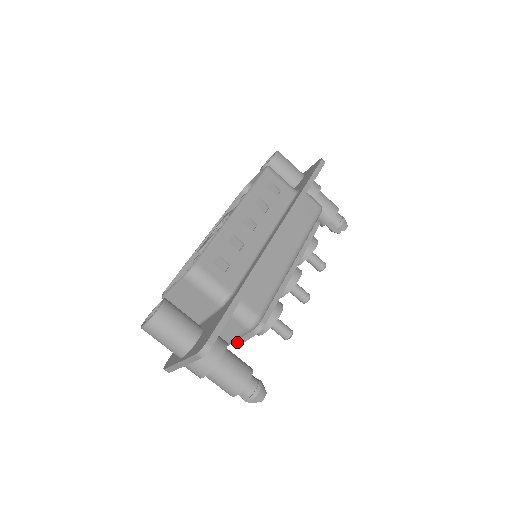
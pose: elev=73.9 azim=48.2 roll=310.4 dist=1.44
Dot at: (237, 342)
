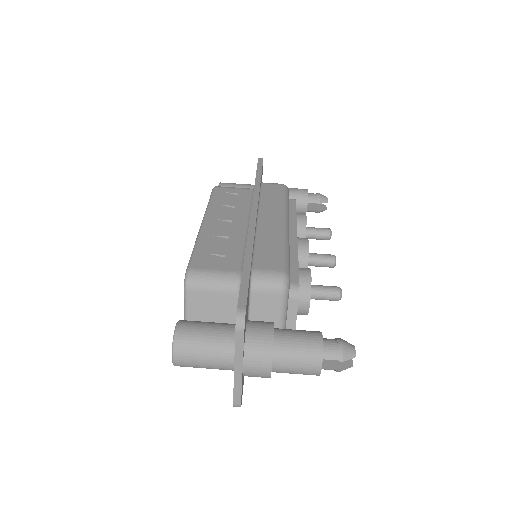
Dot at: occluded
